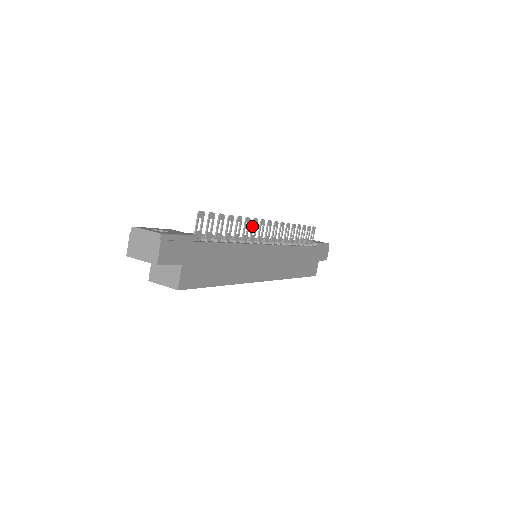
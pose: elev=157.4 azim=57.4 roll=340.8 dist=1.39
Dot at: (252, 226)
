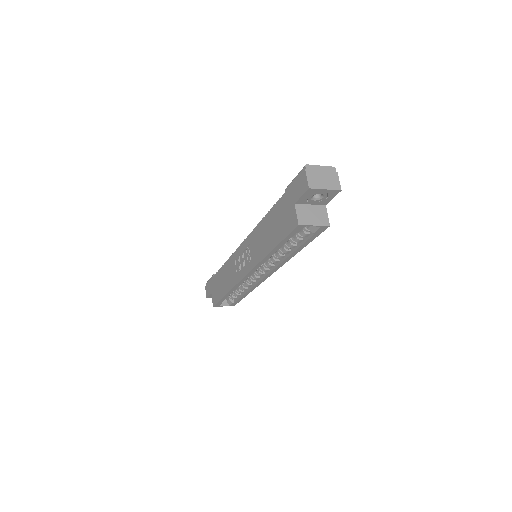
Dot at: occluded
